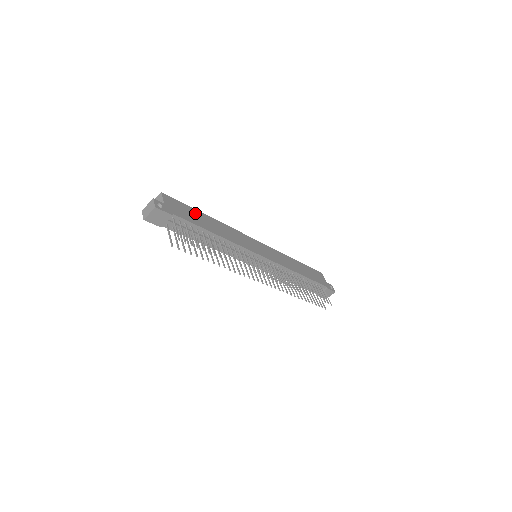
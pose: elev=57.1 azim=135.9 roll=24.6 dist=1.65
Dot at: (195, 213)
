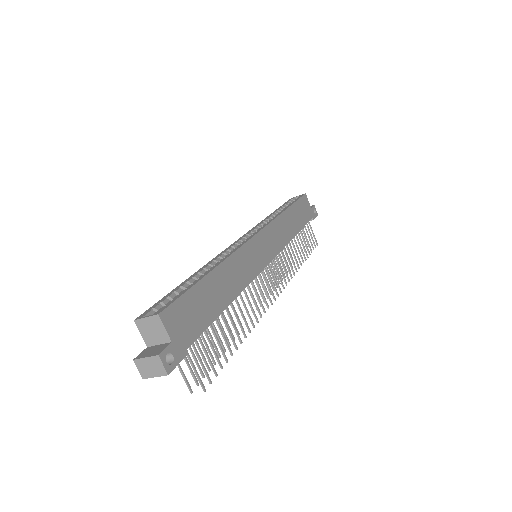
Dot at: (201, 293)
